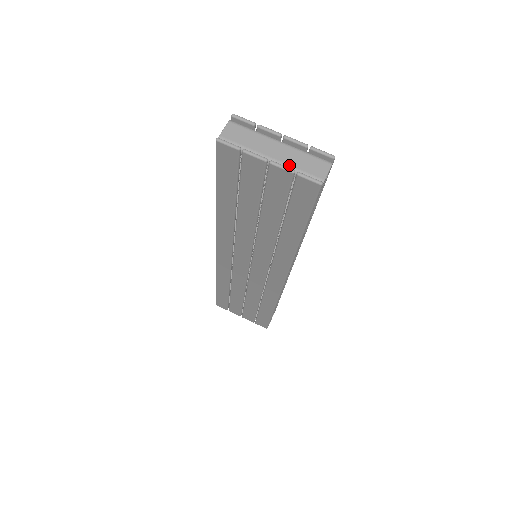
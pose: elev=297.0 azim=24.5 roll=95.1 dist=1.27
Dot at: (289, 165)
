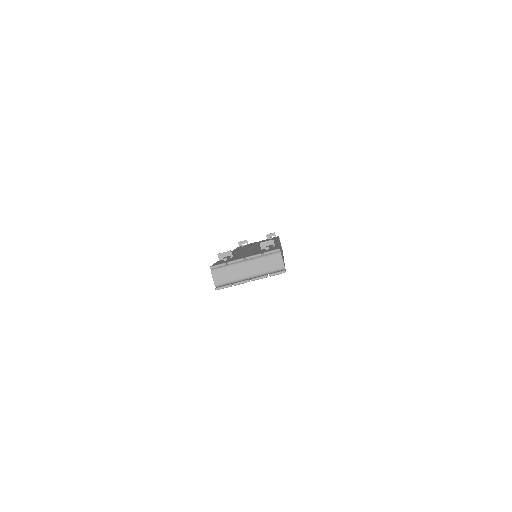
Dot at: (261, 273)
